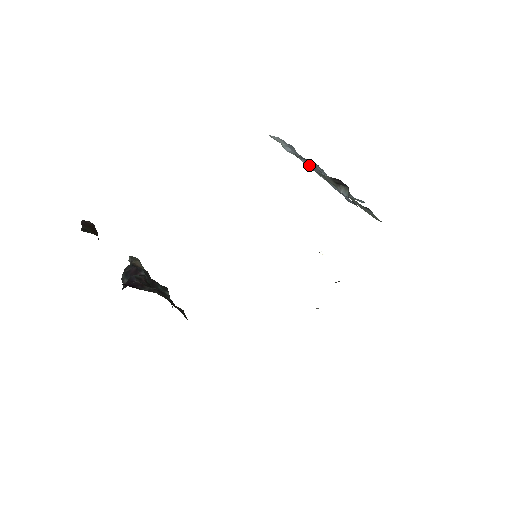
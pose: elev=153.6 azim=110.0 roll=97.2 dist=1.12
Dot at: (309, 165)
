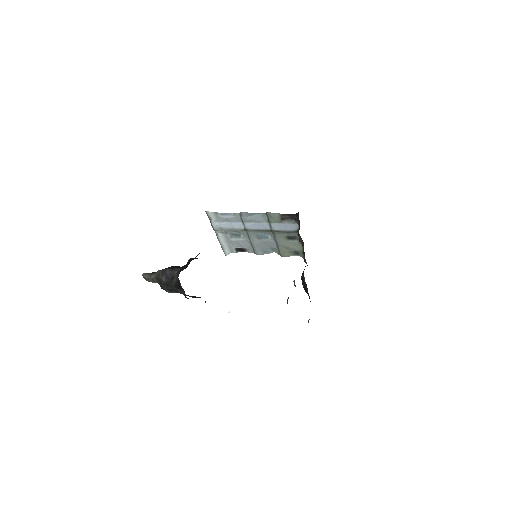
Dot at: (247, 222)
